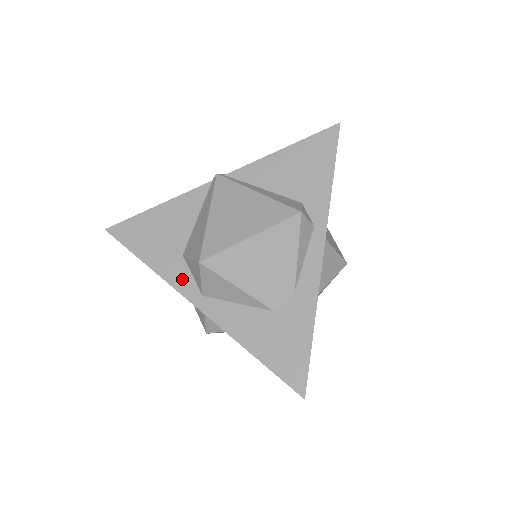
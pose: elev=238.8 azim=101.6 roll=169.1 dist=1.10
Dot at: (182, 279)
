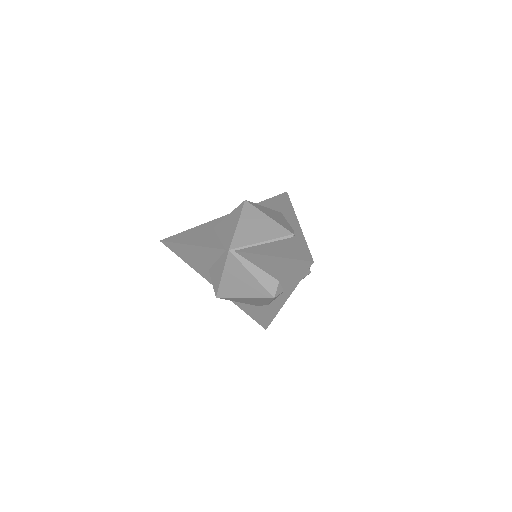
Dot at: (209, 277)
